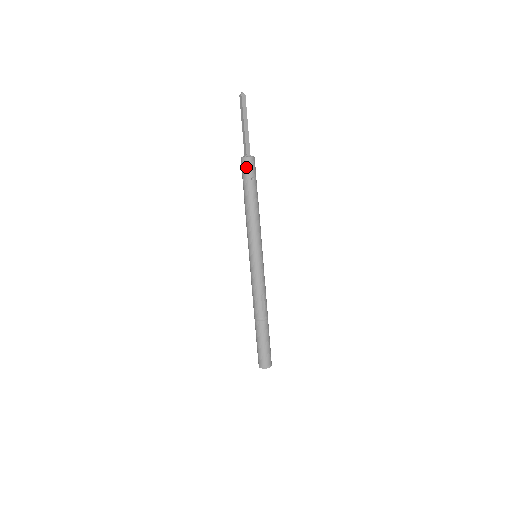
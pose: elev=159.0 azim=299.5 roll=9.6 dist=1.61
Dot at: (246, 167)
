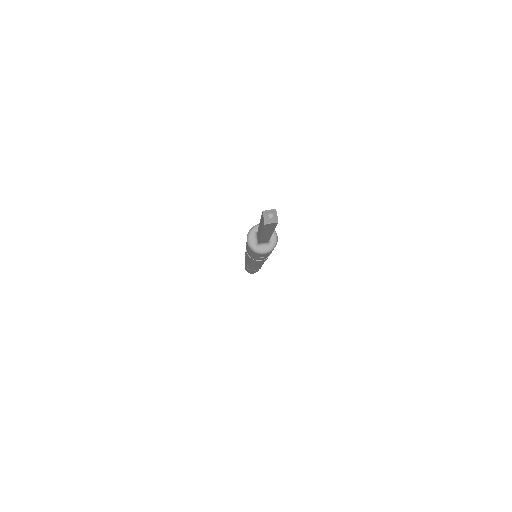
Dot at: (252, 252)
